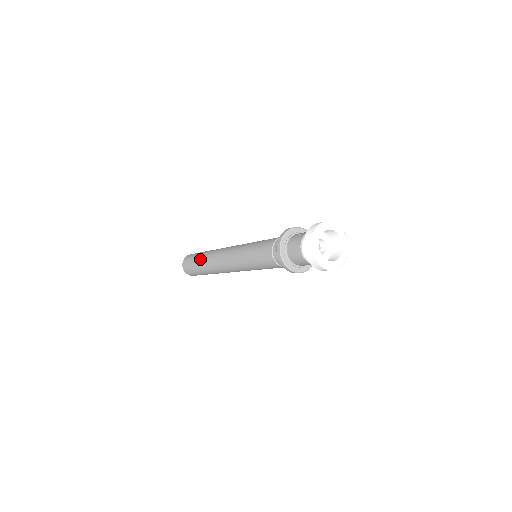
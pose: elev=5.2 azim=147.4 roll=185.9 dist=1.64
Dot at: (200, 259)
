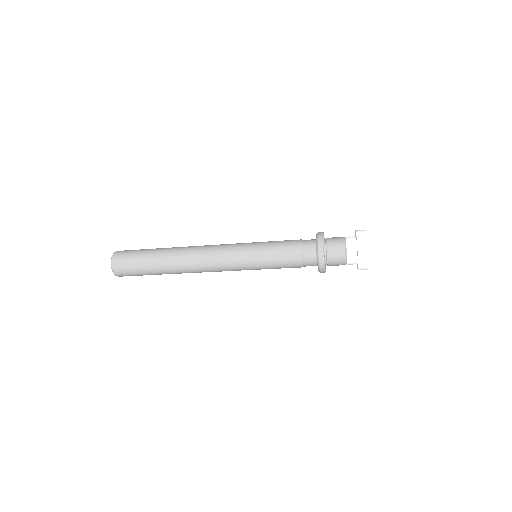
Dot at: (159, 268)
